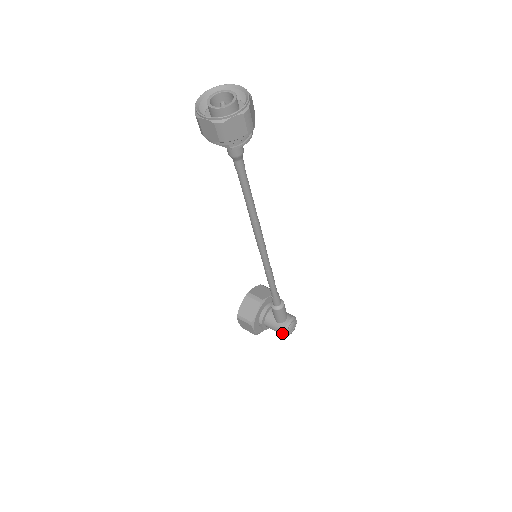
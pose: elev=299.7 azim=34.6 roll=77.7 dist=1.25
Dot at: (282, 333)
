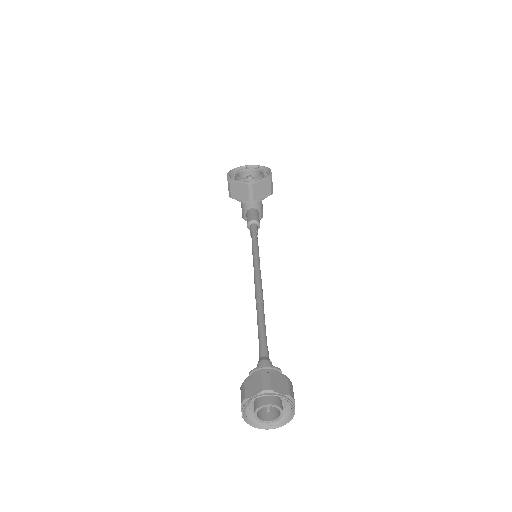
Dot at: (243, 217)
